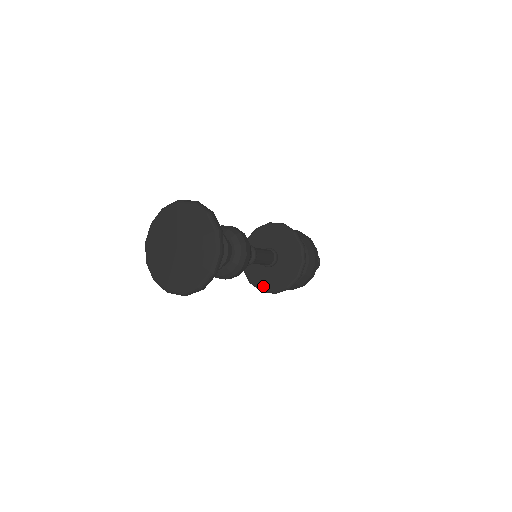
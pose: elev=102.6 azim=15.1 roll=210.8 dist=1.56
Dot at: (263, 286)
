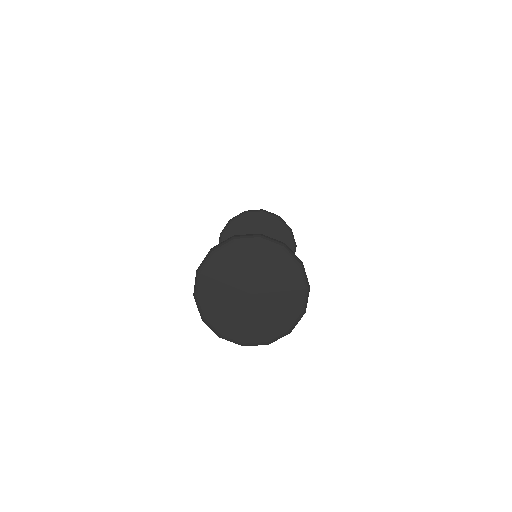
Dot at: occluded
